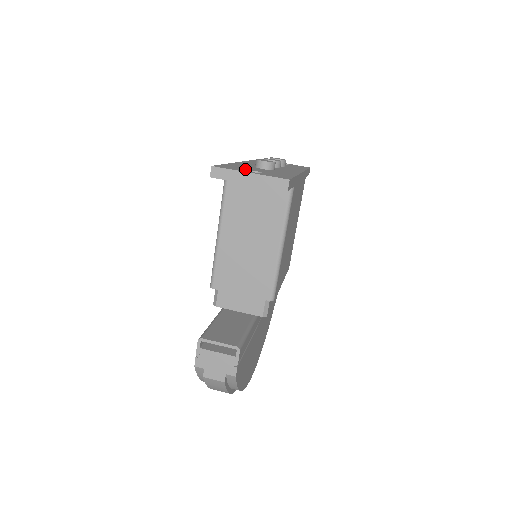
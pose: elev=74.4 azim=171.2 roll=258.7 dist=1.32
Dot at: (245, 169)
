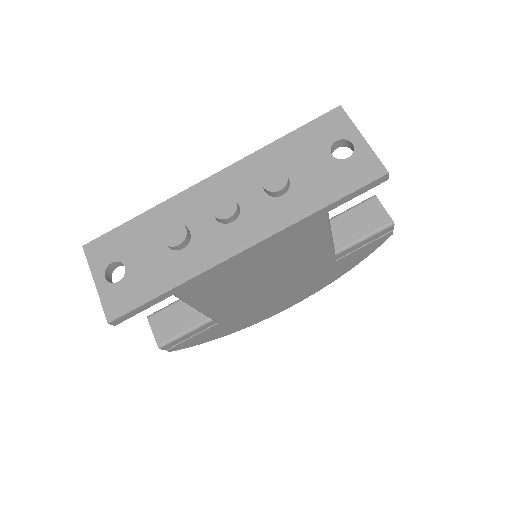
Dot at: (118, 258)
